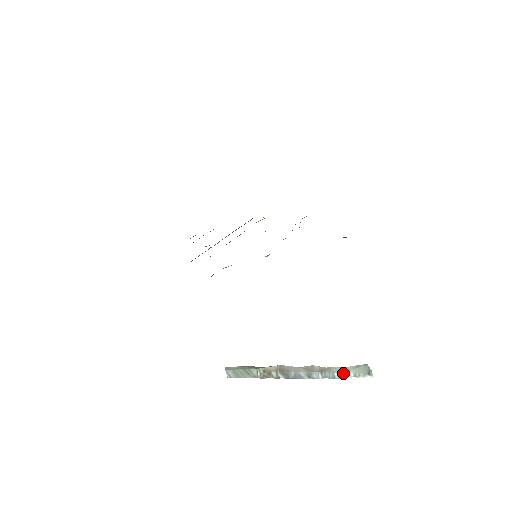
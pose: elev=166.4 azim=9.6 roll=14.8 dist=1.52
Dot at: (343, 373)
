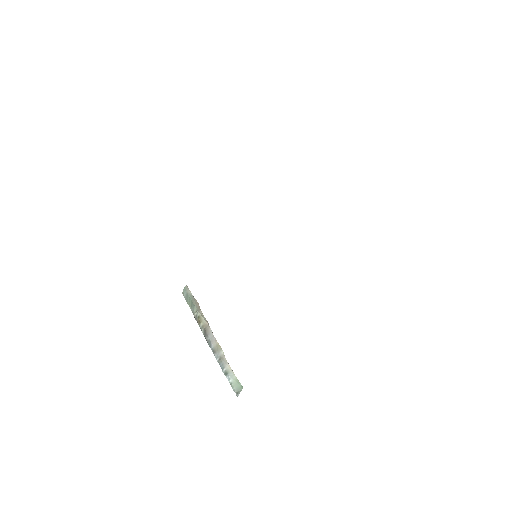
Dot at: (228, 374)
